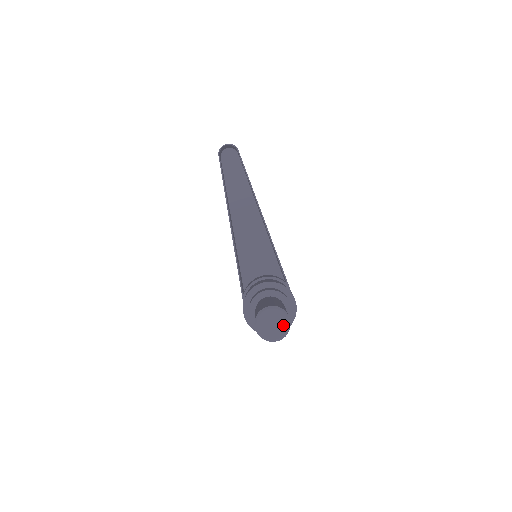
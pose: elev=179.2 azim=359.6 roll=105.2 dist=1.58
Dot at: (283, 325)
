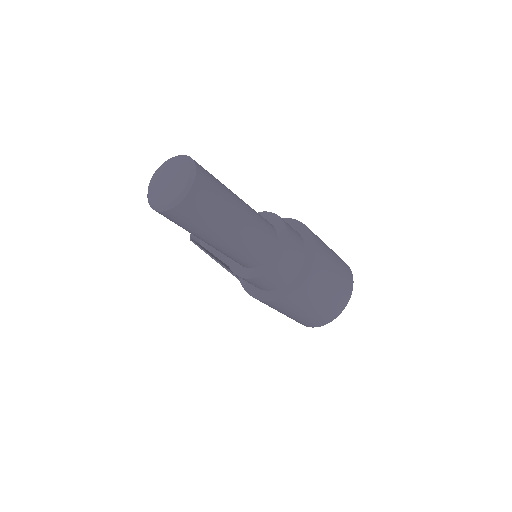
Dot at: (181, 167)
